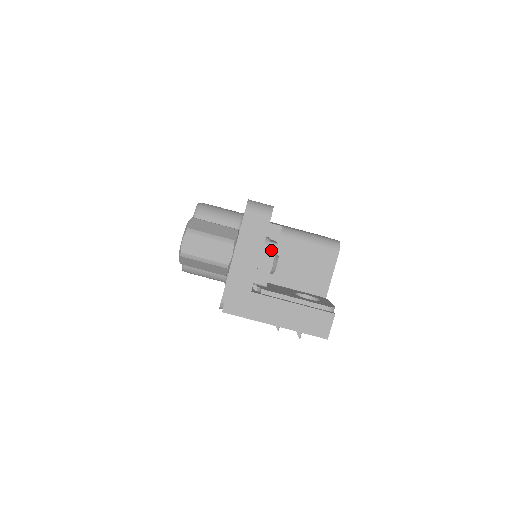
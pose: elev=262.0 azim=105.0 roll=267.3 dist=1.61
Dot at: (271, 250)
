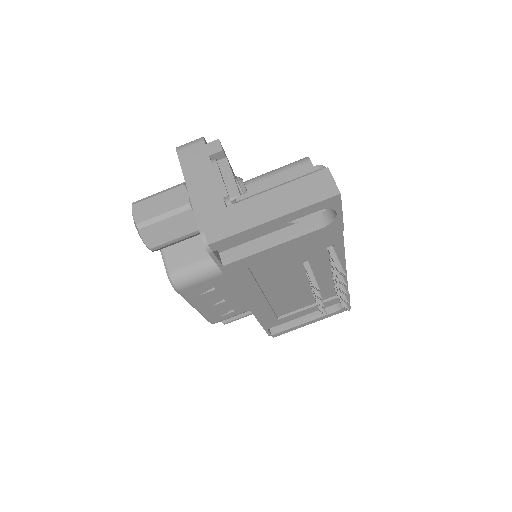
Dot at: (223, 165)
